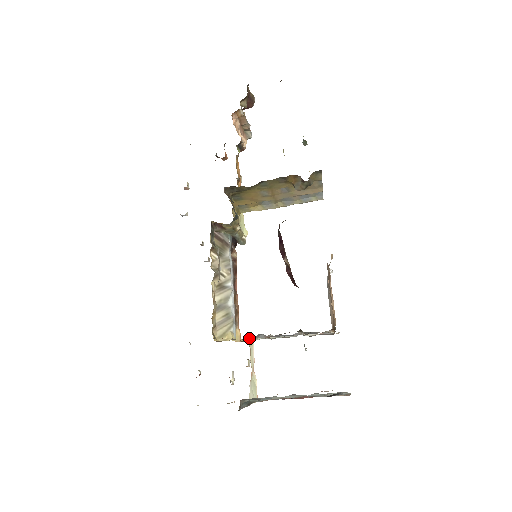
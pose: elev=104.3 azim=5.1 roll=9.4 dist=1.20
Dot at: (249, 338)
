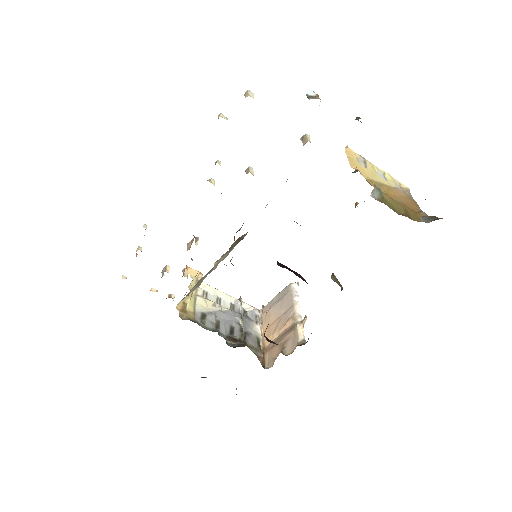
Dot at: (203, 315)
